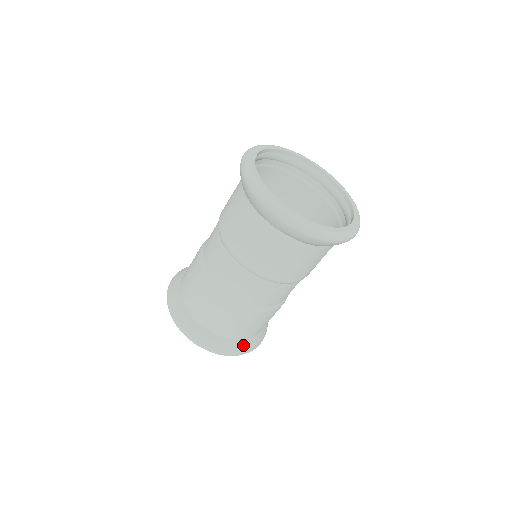
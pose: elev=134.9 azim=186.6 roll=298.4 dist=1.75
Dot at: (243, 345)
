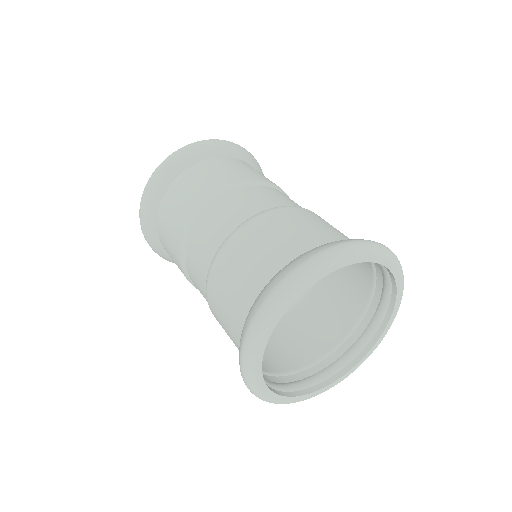
Dot at: occluded
